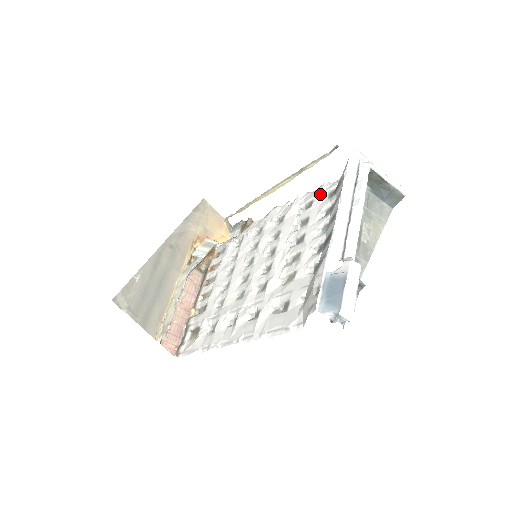
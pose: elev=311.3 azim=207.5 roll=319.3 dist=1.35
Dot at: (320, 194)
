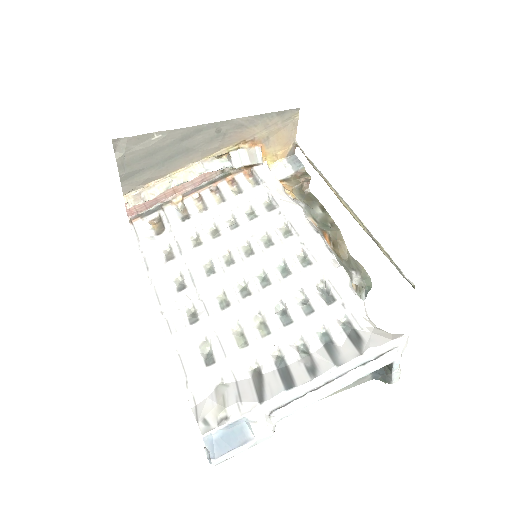
Dot at: (345, 309)
